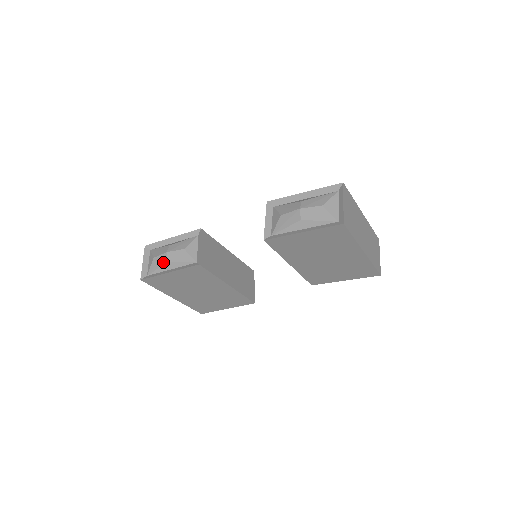
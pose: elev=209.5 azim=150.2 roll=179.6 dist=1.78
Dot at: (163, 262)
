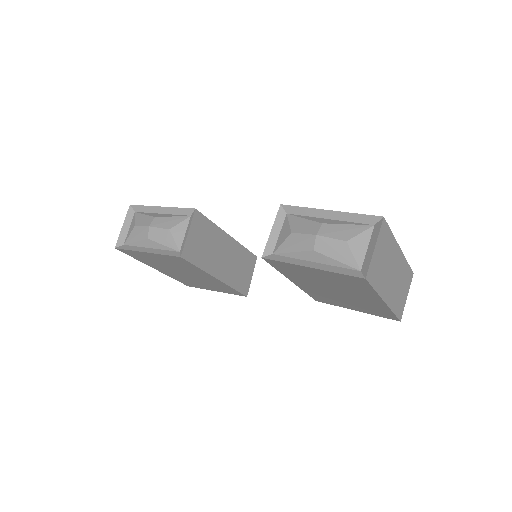
Dot at: (143, 237)
